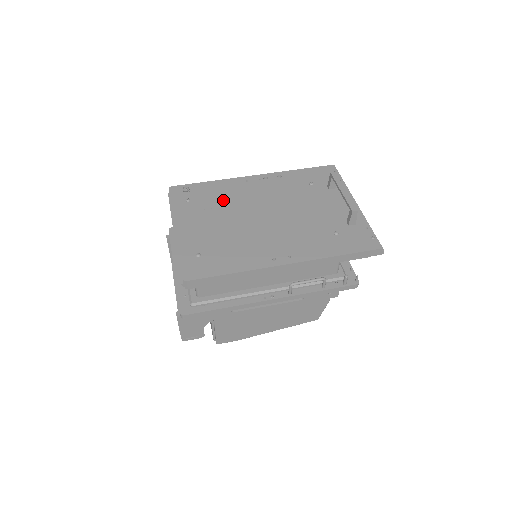
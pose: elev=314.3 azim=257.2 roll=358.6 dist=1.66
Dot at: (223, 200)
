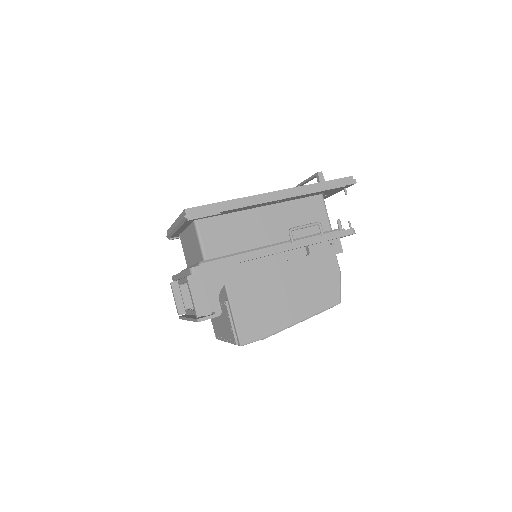
Dot at: occluded
